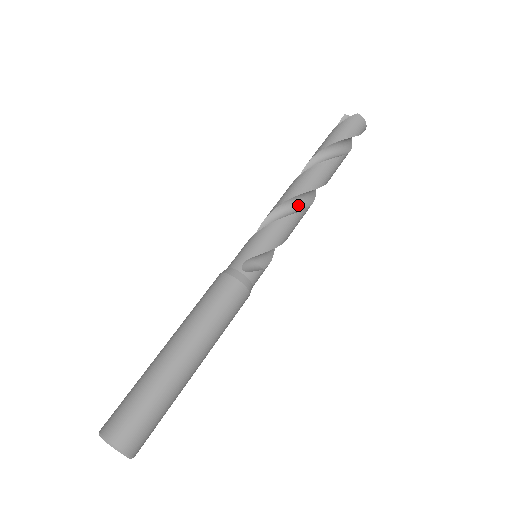
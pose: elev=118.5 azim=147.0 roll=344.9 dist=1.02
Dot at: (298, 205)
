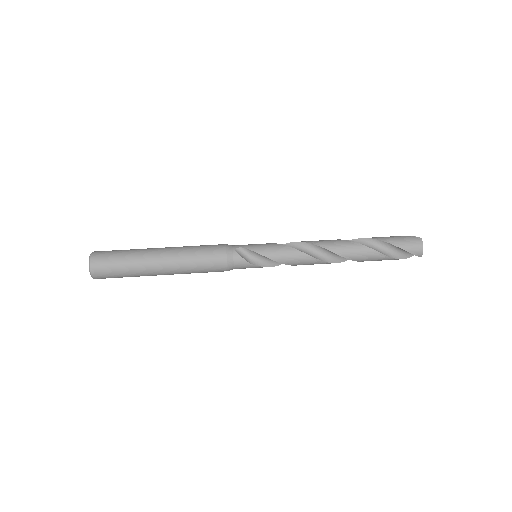
Dot at: (312, 252)
